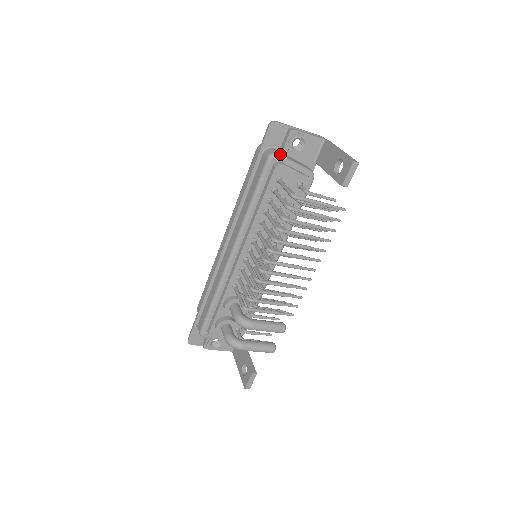
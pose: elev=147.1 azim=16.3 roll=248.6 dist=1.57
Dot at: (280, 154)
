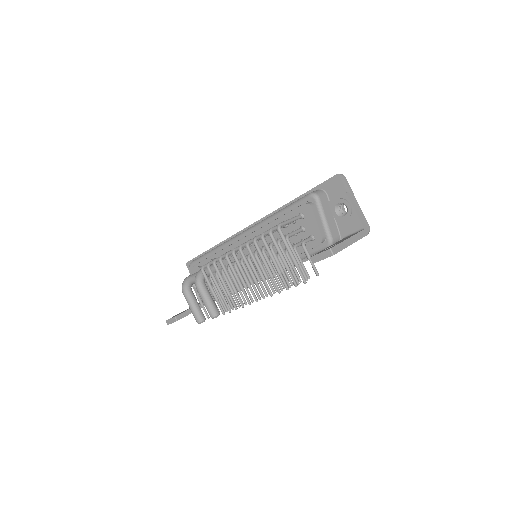
Dot at: (320, 200)
